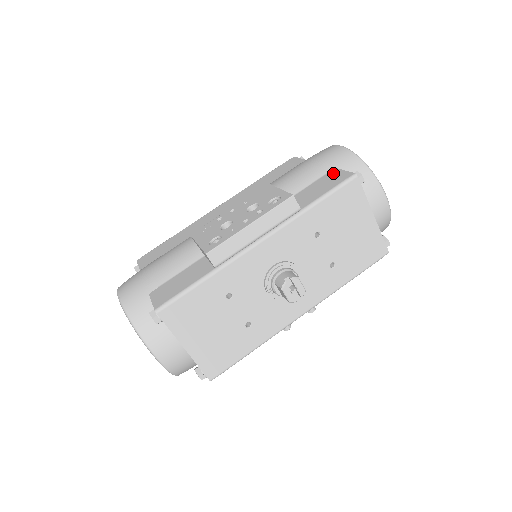
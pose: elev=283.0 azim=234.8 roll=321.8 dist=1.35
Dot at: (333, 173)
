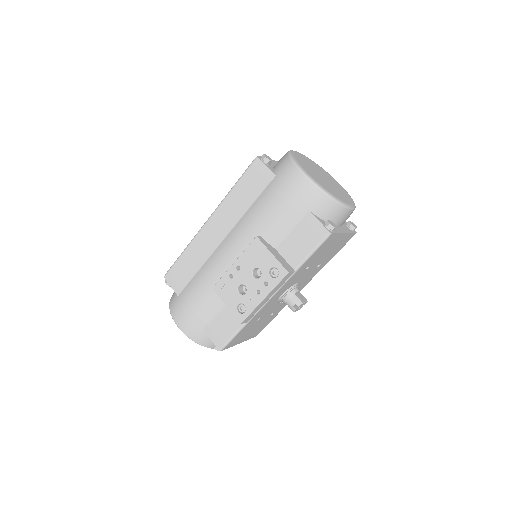
Dot at: (309, 221)
